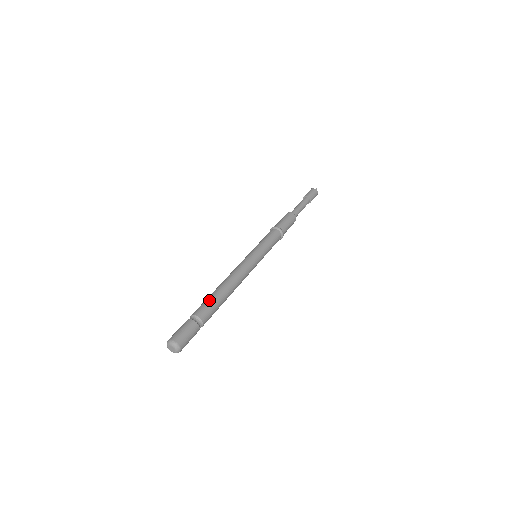
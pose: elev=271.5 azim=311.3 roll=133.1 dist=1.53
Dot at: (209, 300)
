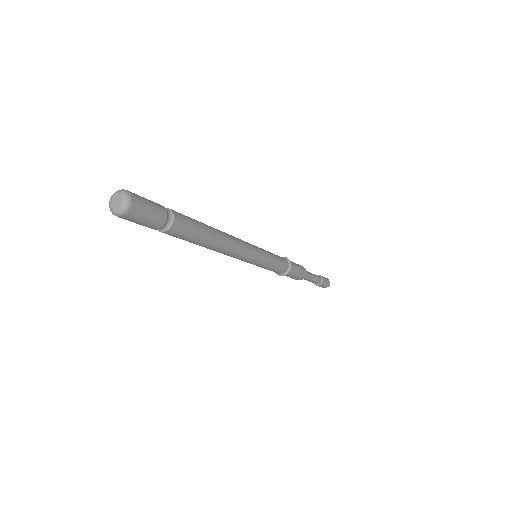
Dot at: occluded
